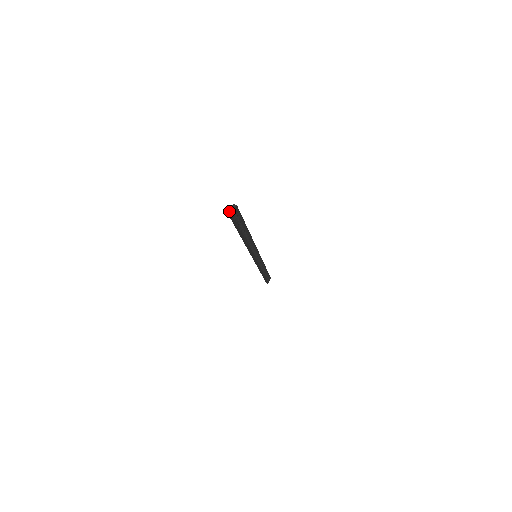
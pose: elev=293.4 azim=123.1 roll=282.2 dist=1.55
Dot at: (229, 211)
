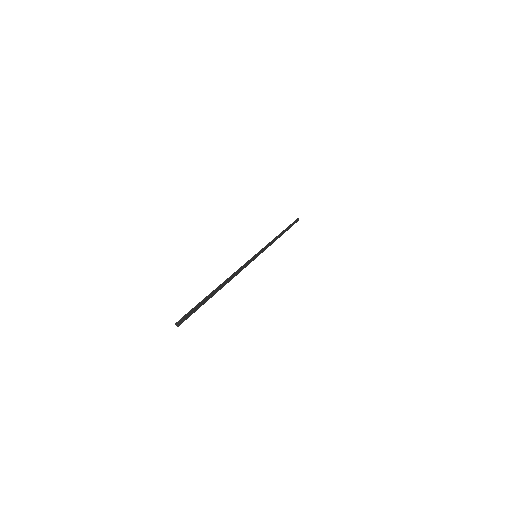
Dot at: (177, 323)
